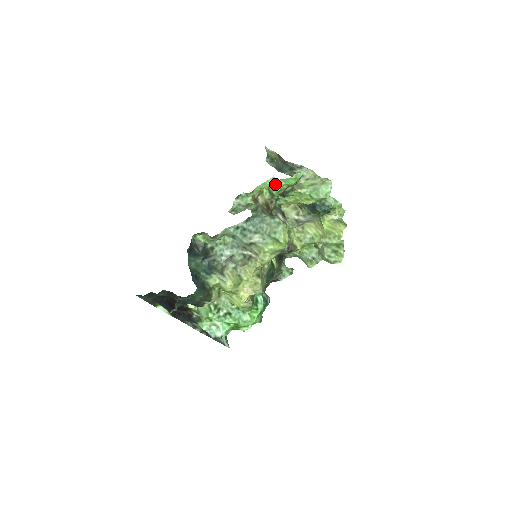
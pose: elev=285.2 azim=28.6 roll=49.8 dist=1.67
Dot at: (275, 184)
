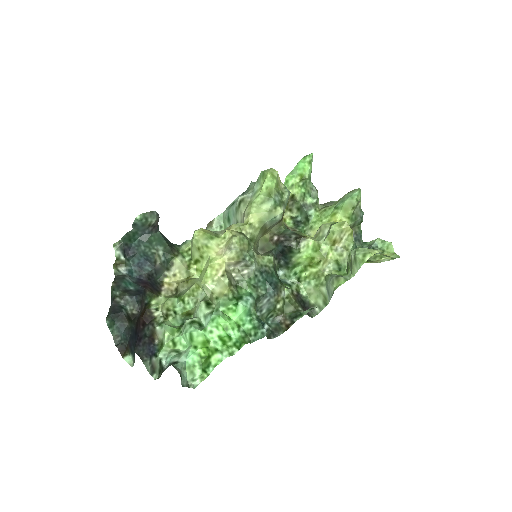
Dot at: (286, 177)
